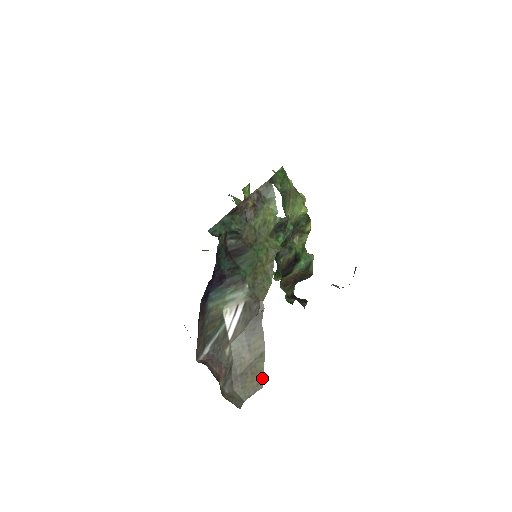
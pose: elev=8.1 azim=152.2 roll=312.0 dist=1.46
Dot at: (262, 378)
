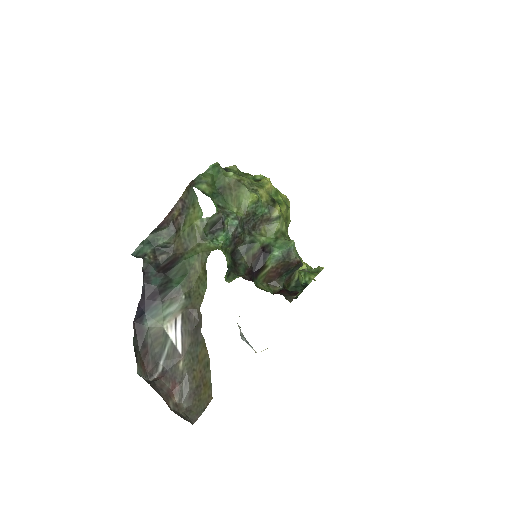
Dot at: (211, 389)
